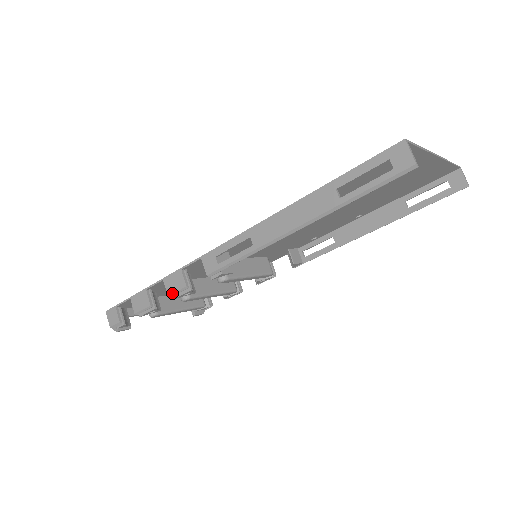
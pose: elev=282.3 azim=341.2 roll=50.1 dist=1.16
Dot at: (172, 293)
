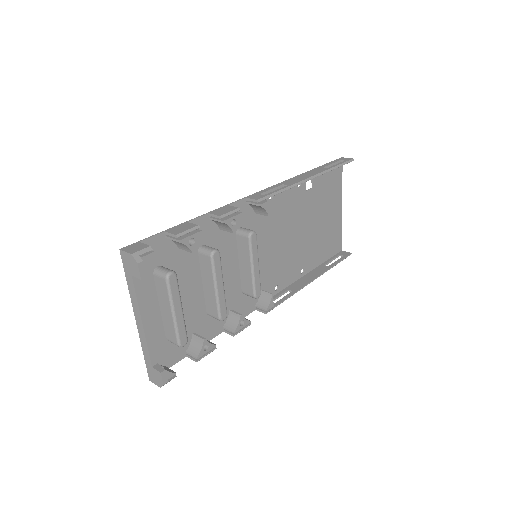
Dot at: (224, 213)
